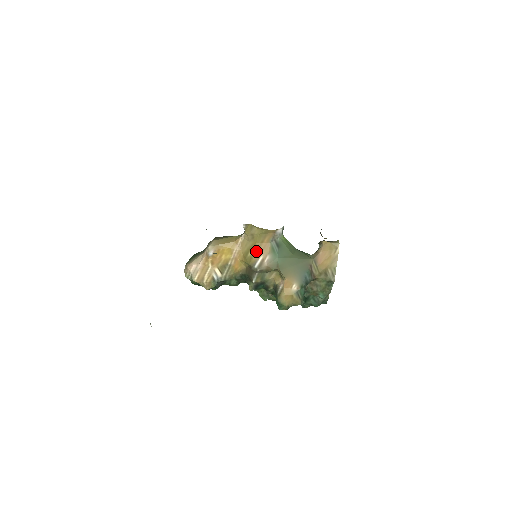
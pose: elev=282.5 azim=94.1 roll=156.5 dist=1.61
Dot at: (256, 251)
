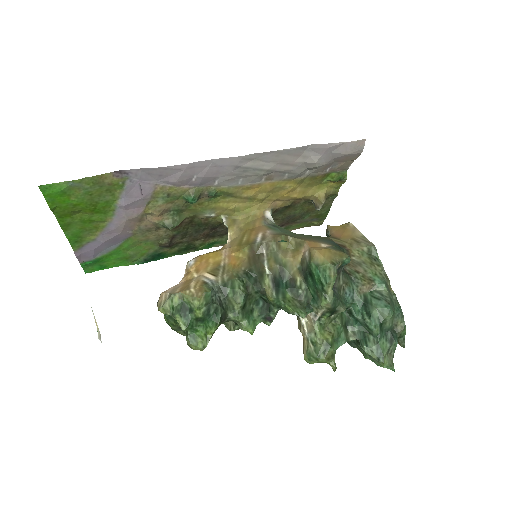
Dot at: (250, 234)
